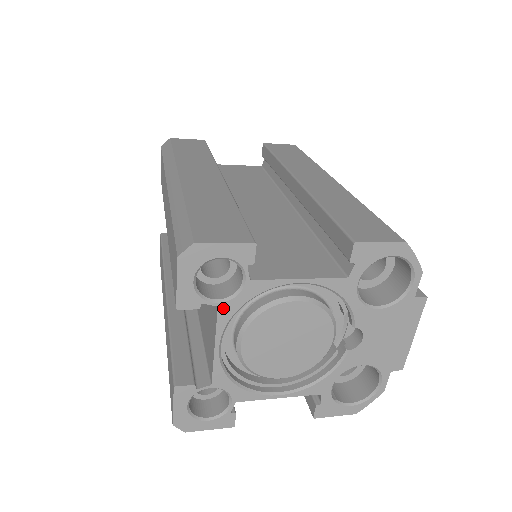
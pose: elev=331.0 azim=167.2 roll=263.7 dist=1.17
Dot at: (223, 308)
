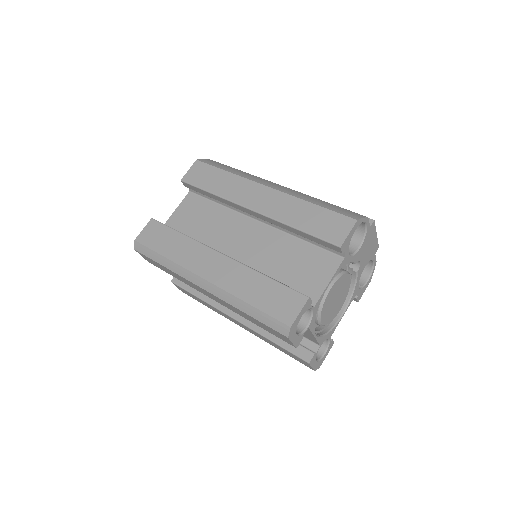
Dot at: (310, 326)
